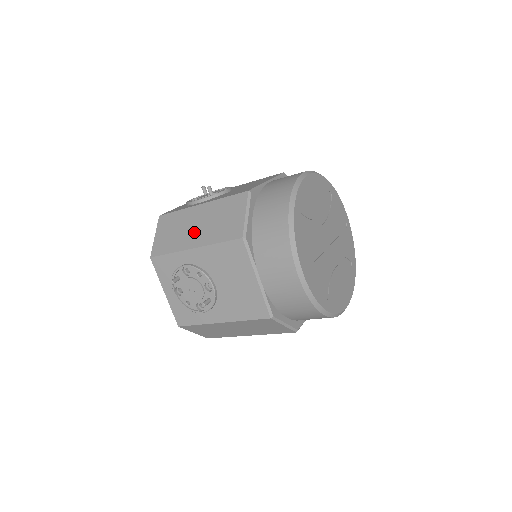
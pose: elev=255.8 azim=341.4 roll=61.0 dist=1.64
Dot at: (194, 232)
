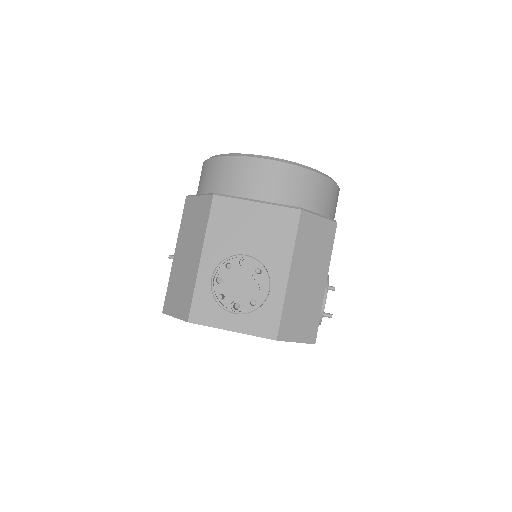
Dot at: (190, 258)
